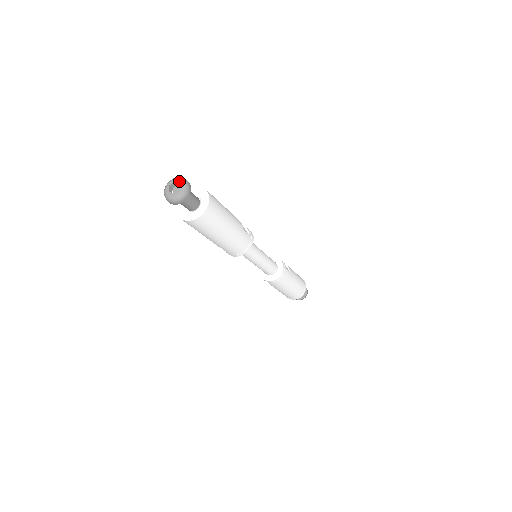
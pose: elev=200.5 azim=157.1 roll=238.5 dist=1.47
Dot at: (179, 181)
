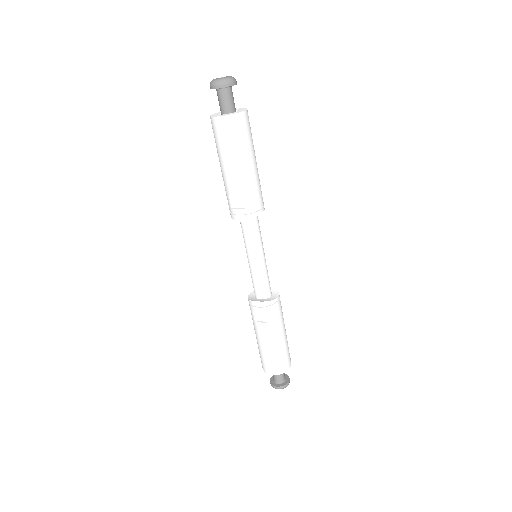
Dot at: occluded
